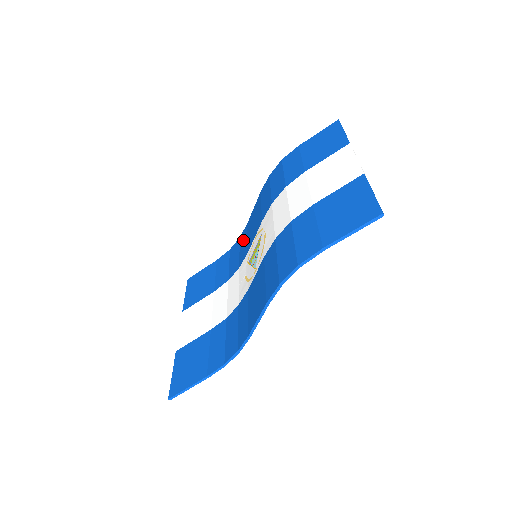
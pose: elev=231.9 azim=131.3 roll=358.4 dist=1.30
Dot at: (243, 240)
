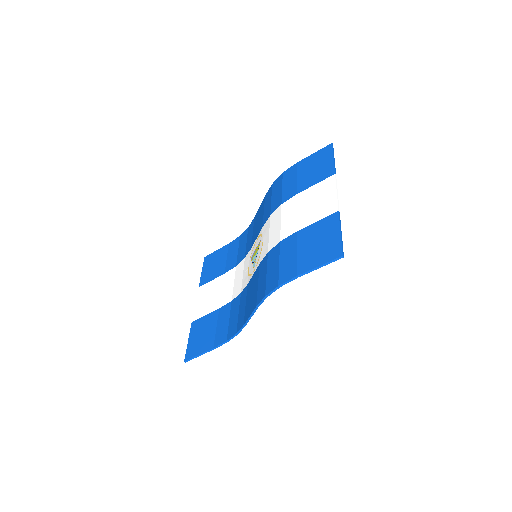
Dot at: (250, 232)
